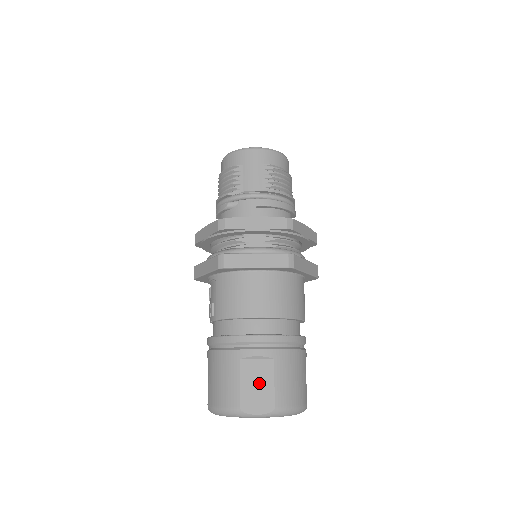
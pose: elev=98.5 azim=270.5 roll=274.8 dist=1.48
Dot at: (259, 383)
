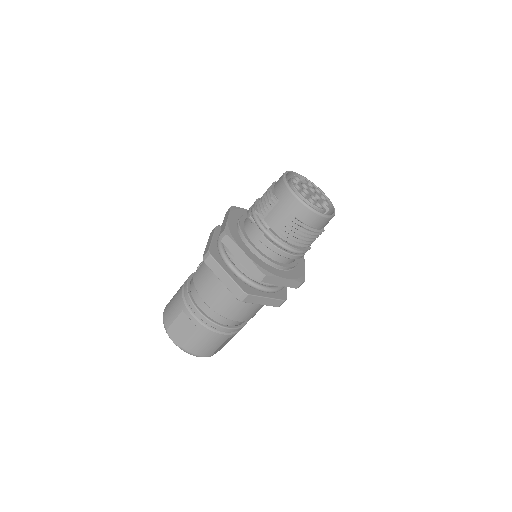
Dot at: (183, 330)
